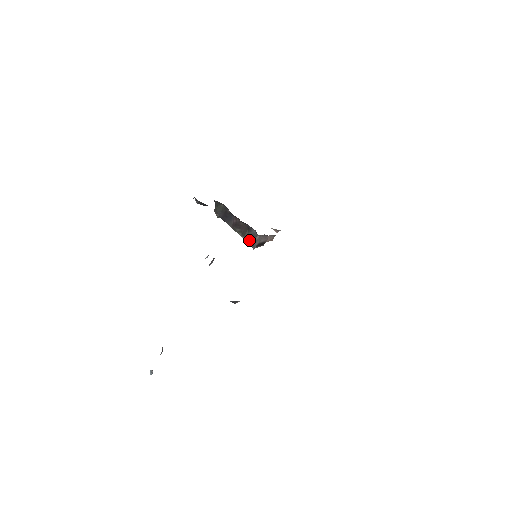
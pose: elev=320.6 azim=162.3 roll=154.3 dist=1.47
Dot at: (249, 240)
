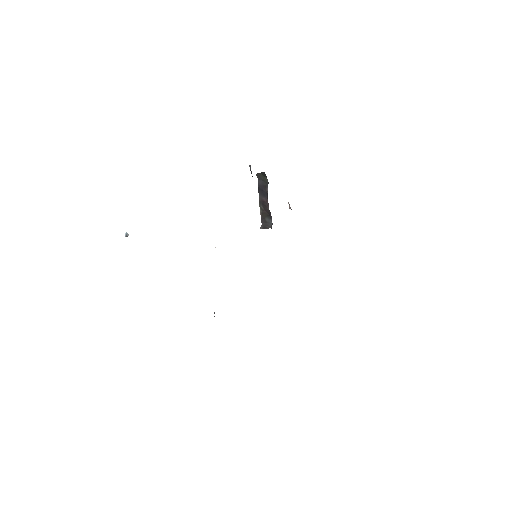
Dot at: (263, 222)
